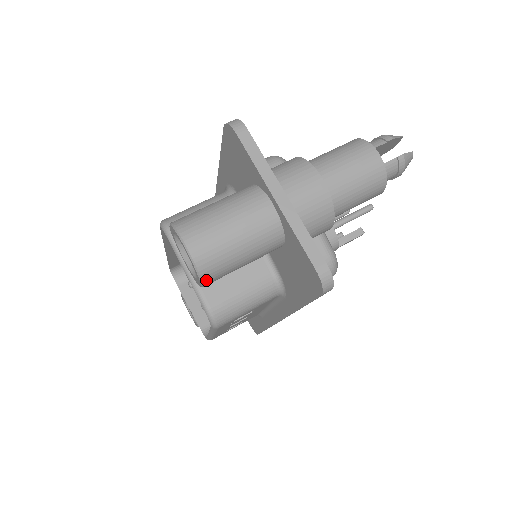
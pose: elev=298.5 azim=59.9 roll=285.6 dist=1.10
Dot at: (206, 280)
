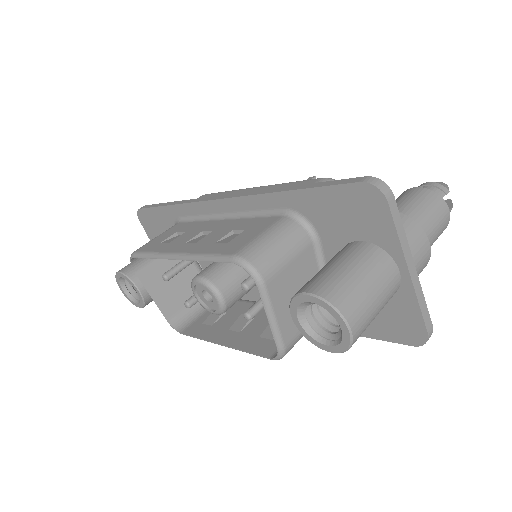
Dot at: (343, 350)
